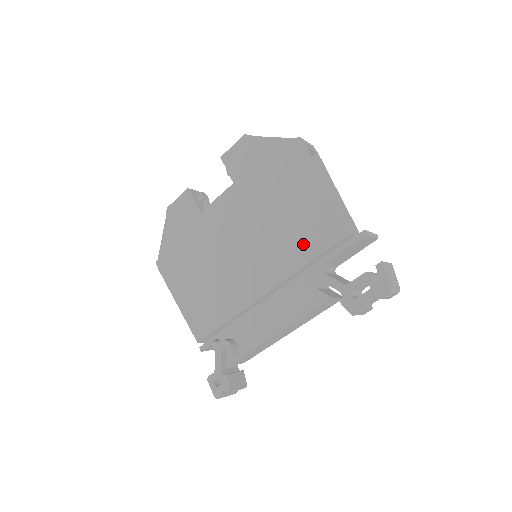
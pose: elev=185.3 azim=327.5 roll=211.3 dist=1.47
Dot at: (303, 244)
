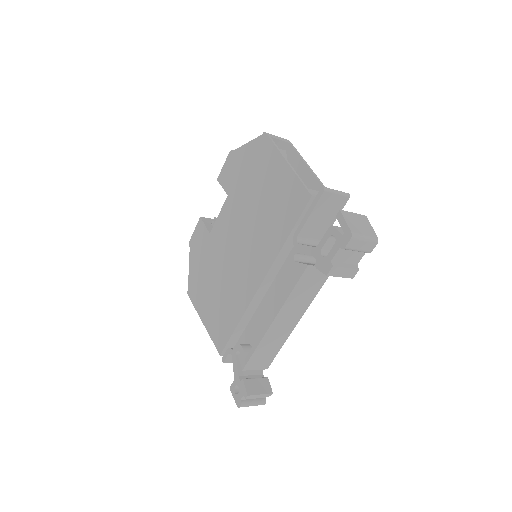
Dot at: (280, 224)
